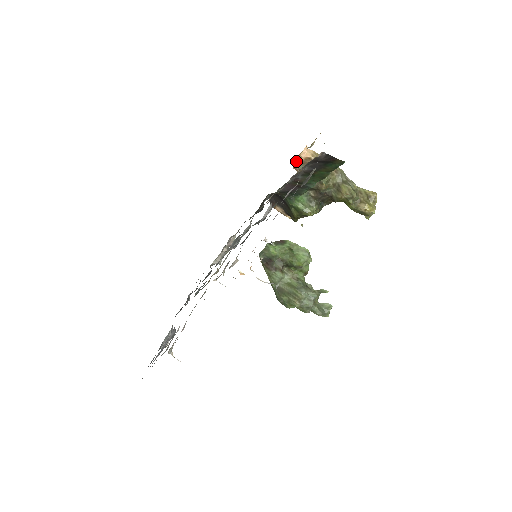
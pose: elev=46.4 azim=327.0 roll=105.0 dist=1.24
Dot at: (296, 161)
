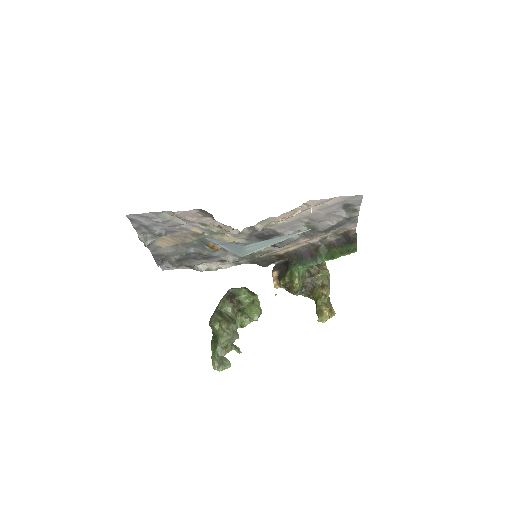
Dot at: occluded
